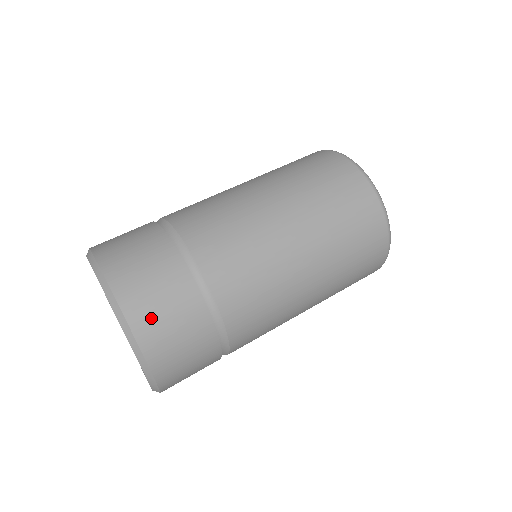
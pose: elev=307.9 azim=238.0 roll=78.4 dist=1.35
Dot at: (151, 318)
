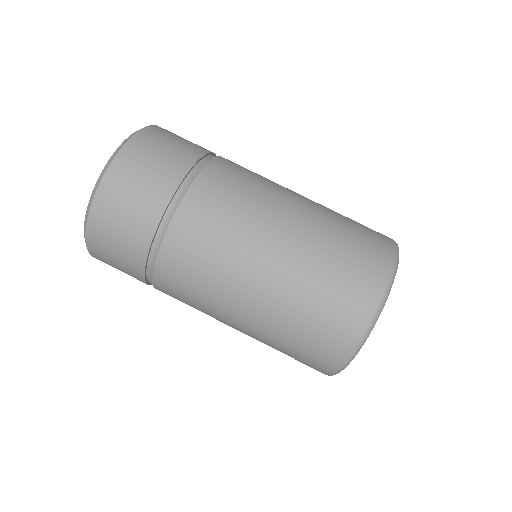
Dot at: (103, 241)
